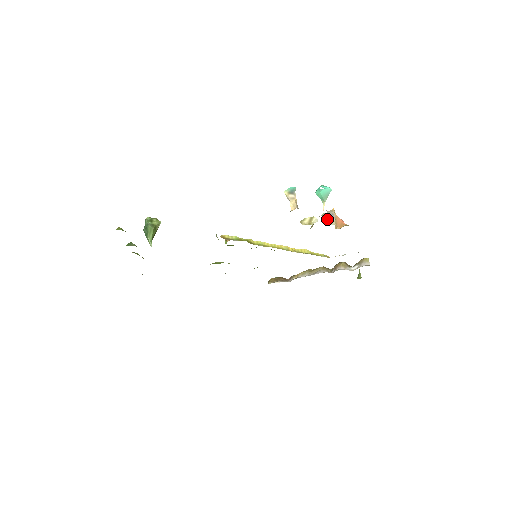
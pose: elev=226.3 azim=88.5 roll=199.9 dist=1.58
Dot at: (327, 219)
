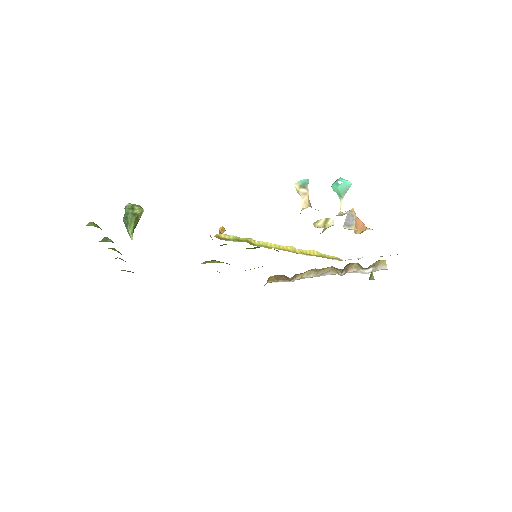
Dot at: (346, 222)
